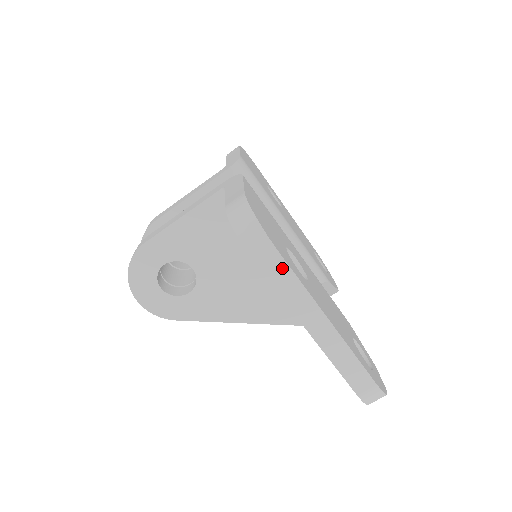
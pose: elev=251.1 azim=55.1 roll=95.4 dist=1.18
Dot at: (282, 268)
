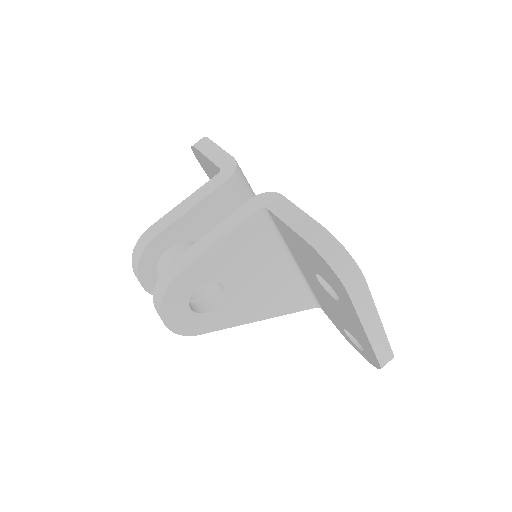
Dot at: (364, 291)
